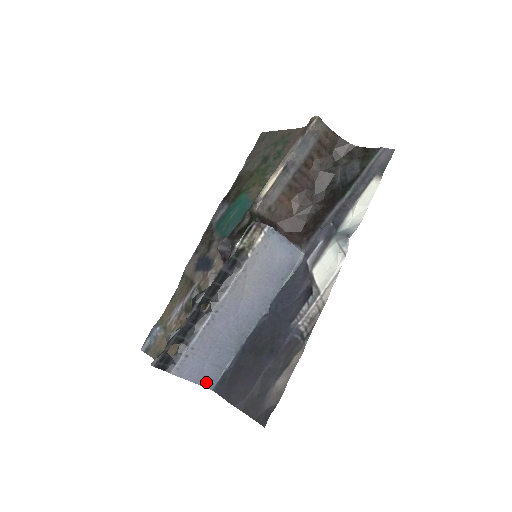
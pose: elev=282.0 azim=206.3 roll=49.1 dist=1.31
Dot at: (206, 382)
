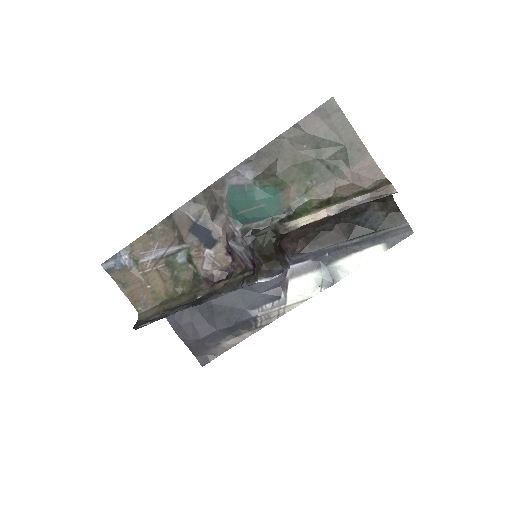
Dot at: occluded
